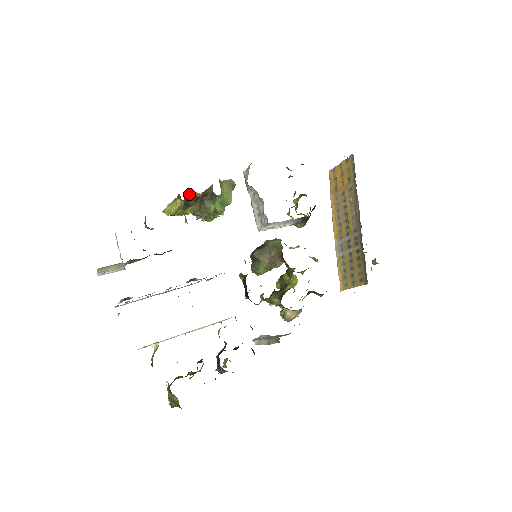
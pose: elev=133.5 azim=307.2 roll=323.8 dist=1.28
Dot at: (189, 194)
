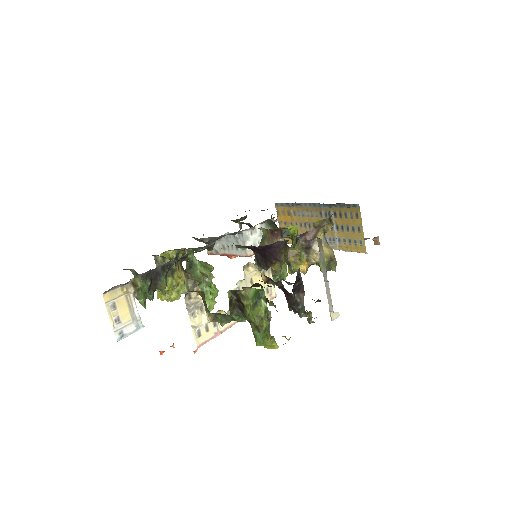
Dot at: occluded
